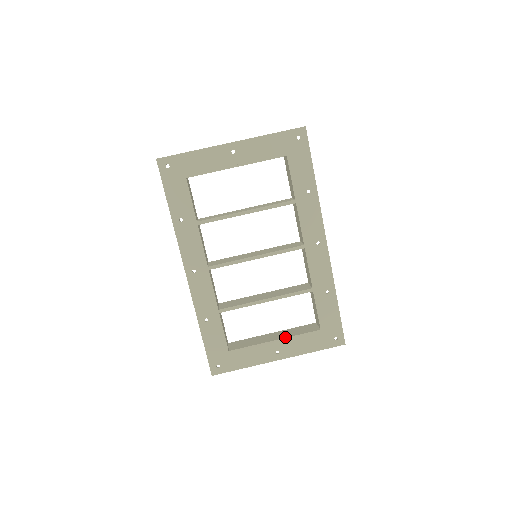
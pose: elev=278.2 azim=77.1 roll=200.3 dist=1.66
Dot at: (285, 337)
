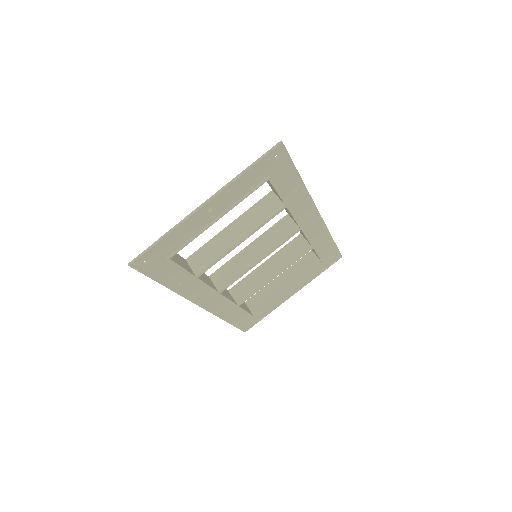
Dot at: (295, 283)
